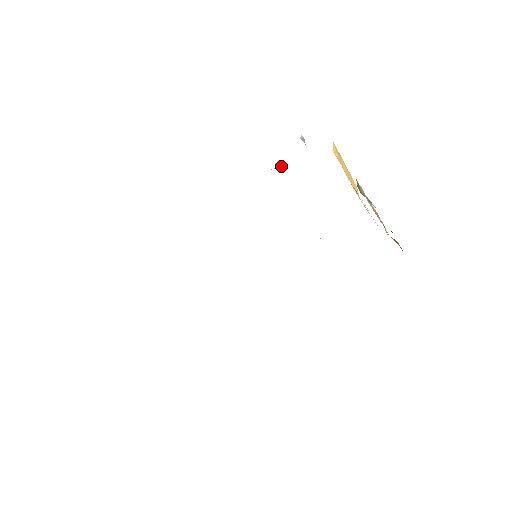
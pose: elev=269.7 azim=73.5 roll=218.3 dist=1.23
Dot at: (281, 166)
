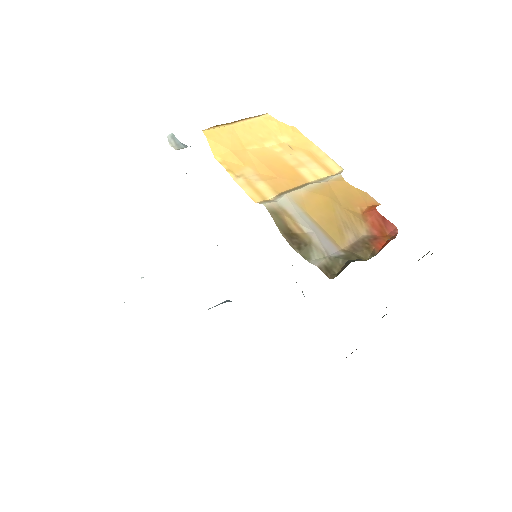
Dot at: (186, 173)
